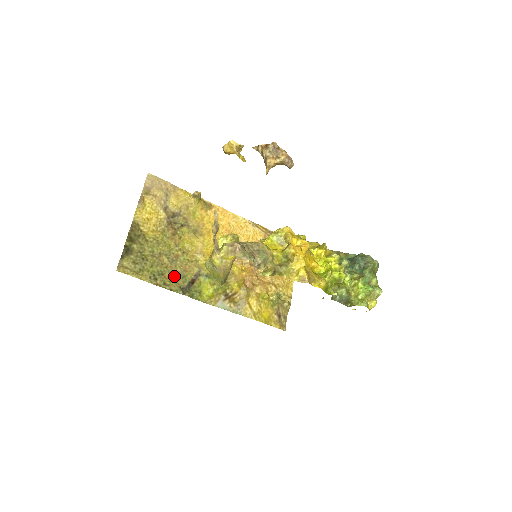
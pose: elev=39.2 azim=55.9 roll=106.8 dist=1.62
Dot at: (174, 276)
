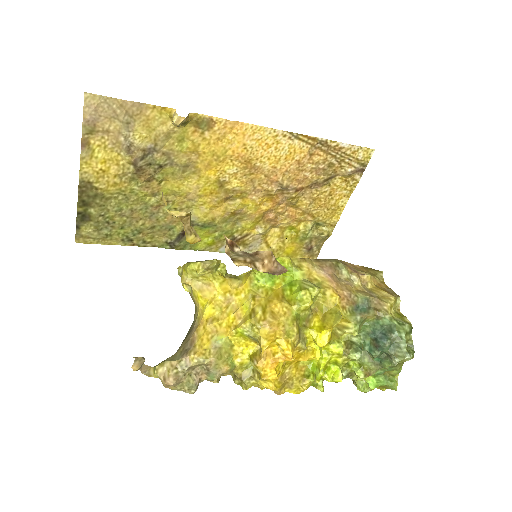
Dot at: (157, 230)
